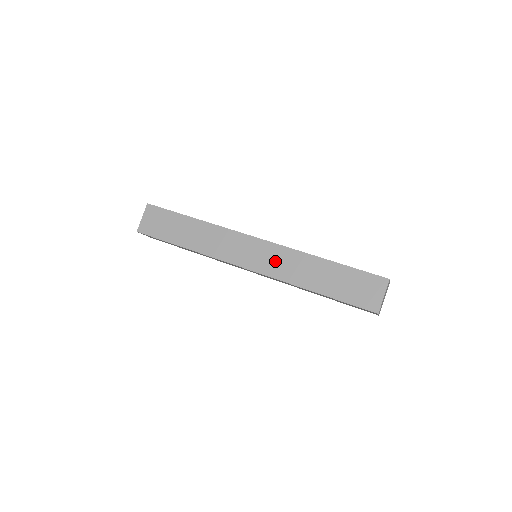
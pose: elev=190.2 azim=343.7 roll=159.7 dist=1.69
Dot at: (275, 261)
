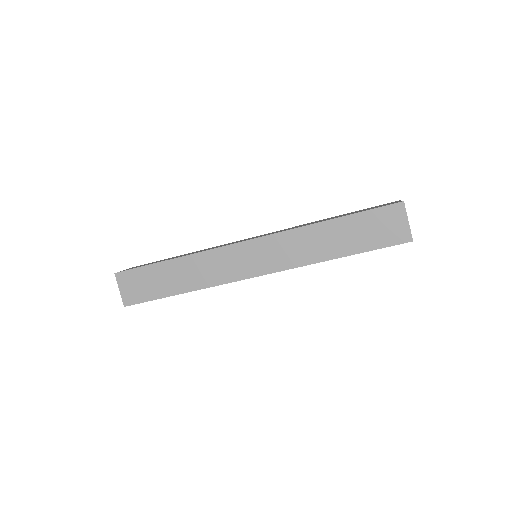
Dot at: (280, 252)
